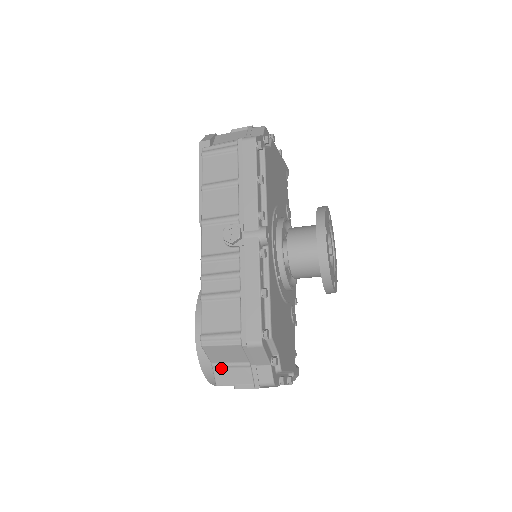
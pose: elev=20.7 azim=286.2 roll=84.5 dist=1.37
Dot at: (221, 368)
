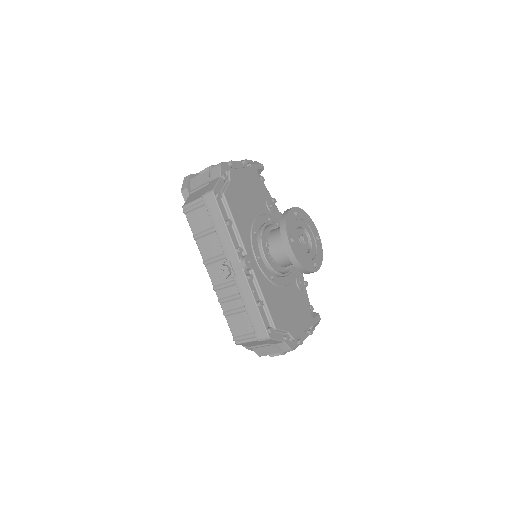
Dot at: (256, 348)
